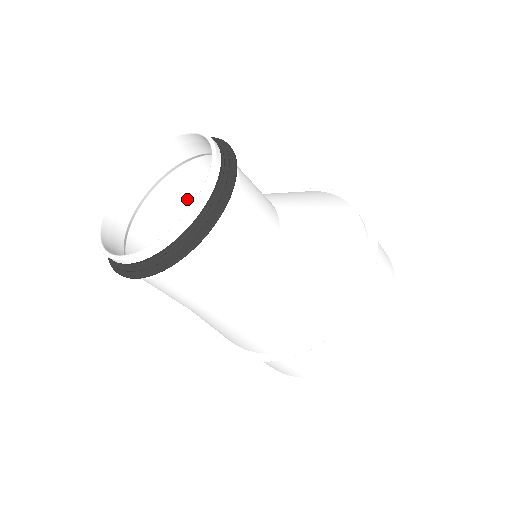
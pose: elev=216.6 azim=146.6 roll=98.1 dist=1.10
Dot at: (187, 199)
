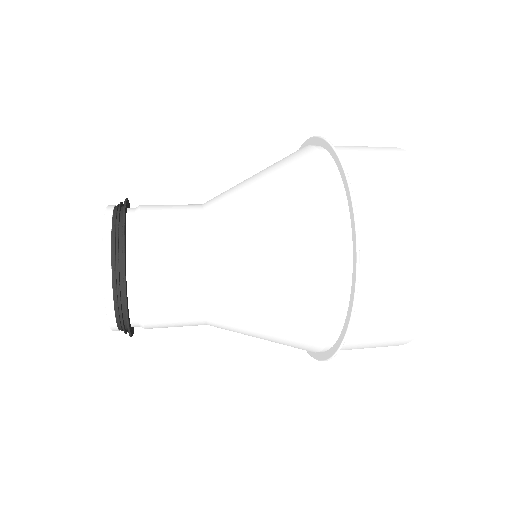
Dot at: (176, 215)
